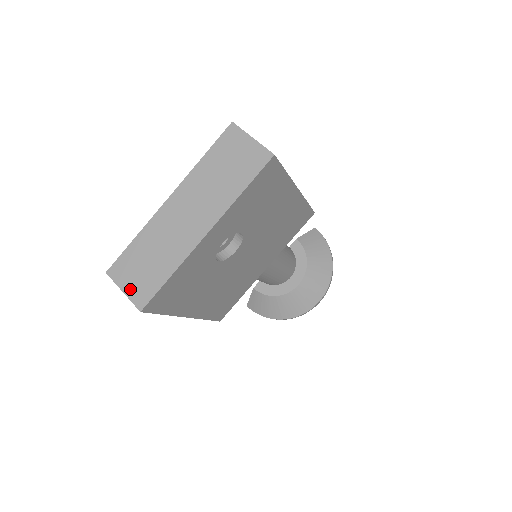
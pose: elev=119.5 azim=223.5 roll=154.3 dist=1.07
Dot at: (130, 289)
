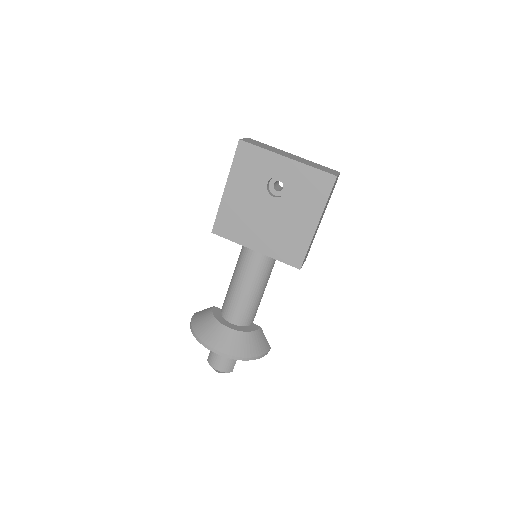
Dot at: (247, 140)
